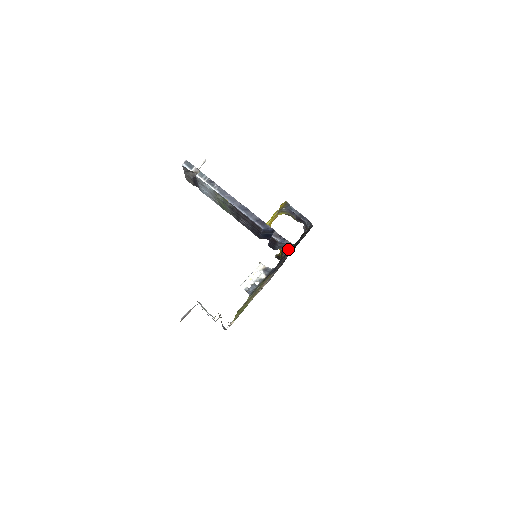
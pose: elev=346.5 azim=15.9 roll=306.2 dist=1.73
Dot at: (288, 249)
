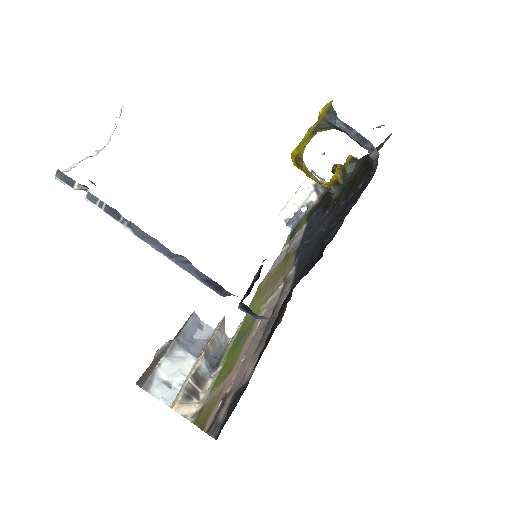
Dot at: occluded
